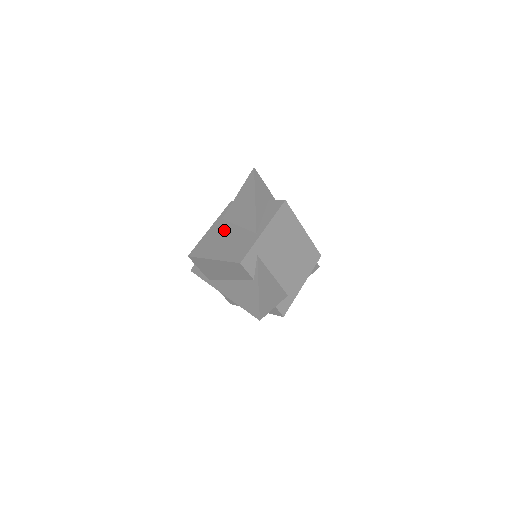
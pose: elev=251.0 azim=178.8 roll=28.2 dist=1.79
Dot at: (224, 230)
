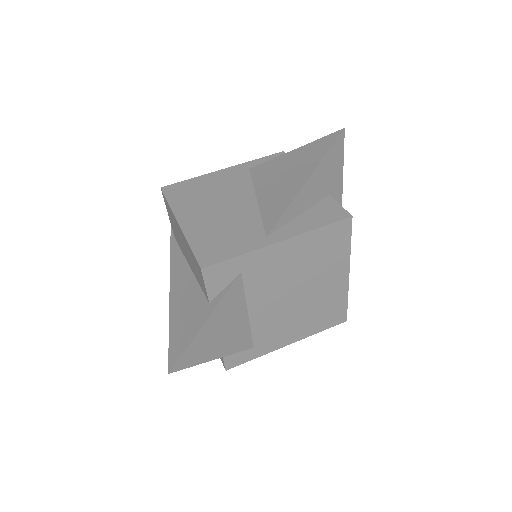
Dot at: (235, 189)
